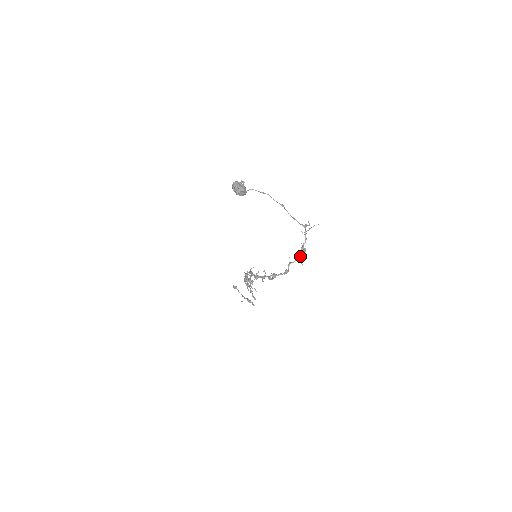
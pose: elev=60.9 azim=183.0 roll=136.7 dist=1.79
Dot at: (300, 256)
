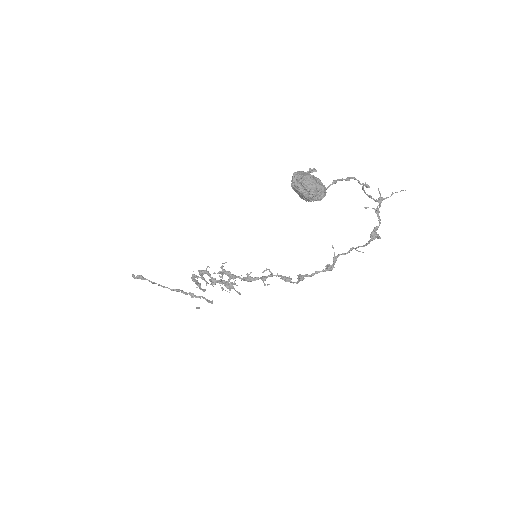
Dot at: (366, 245)
